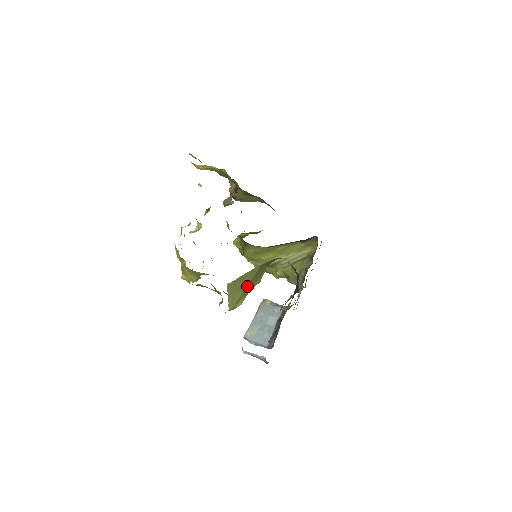
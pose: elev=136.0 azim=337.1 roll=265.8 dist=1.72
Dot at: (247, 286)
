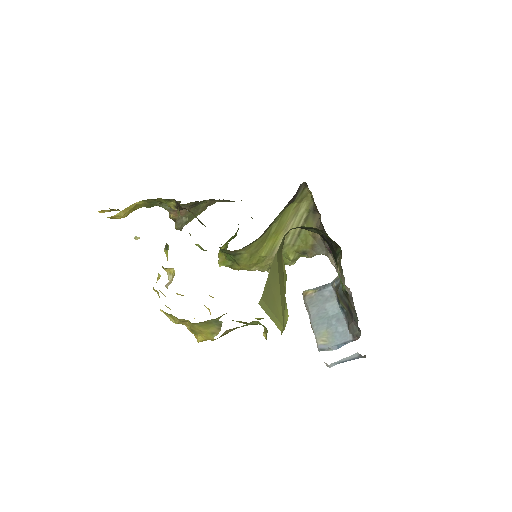
Dot at: (280, 289)
